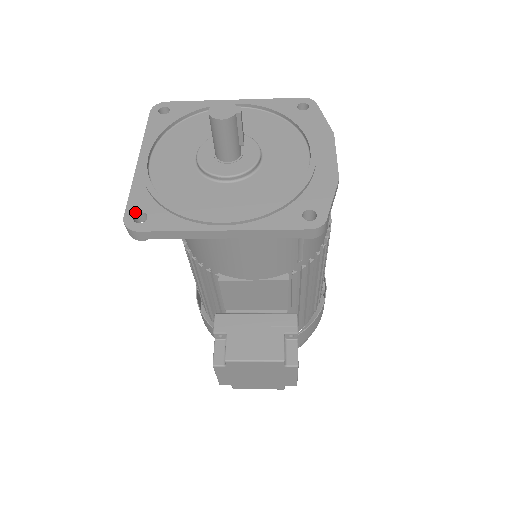
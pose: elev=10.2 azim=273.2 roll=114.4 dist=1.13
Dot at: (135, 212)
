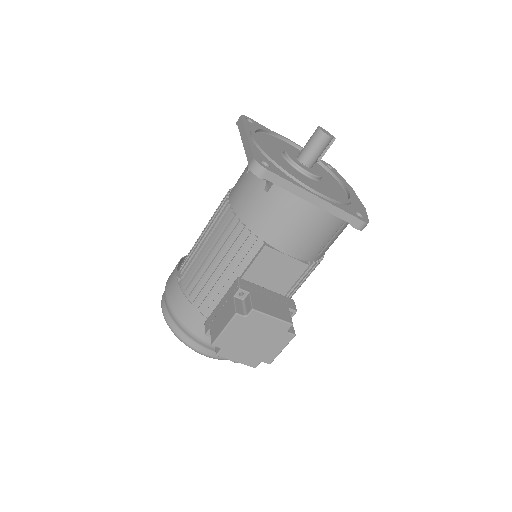
Dot at: (260, 159)
